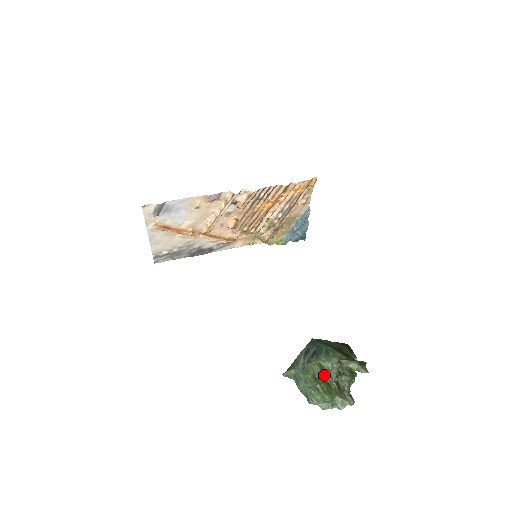
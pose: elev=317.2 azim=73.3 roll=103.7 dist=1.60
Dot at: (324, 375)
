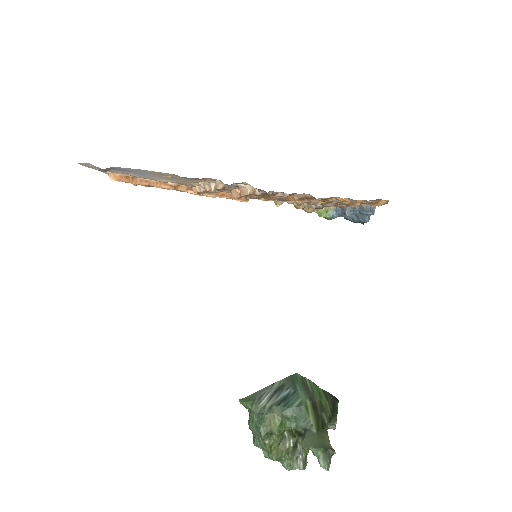
Dot at: (280, 433)
